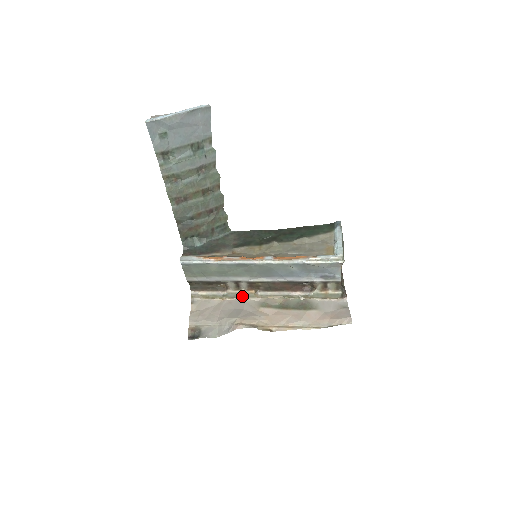
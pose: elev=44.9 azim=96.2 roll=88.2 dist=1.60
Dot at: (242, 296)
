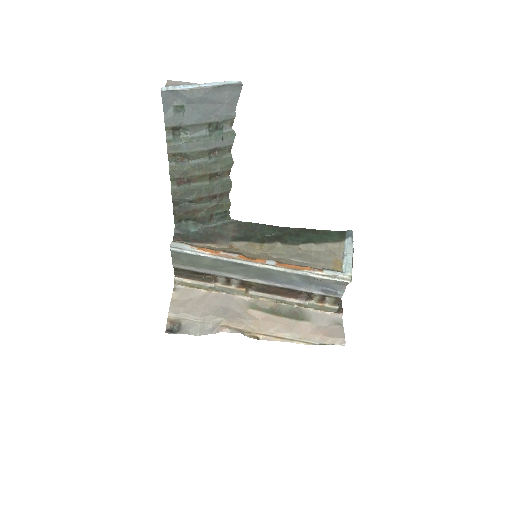
Dot at: (231, 292)
